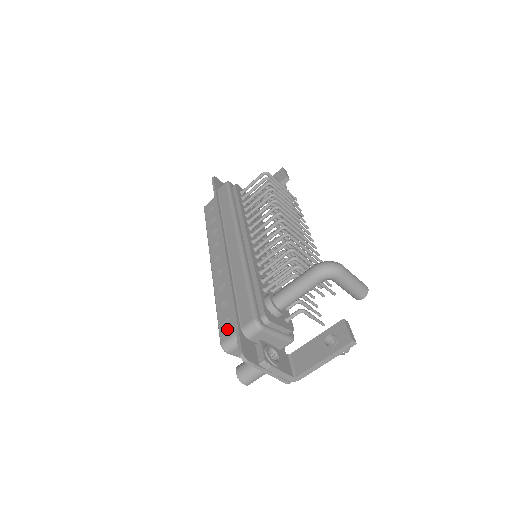
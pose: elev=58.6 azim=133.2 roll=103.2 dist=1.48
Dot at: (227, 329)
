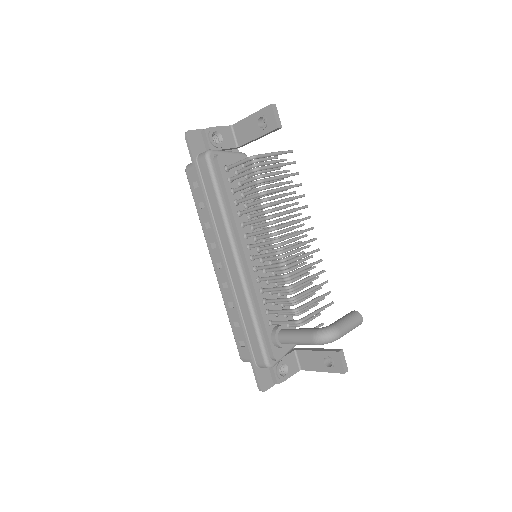
Dot at: (243, 351)
